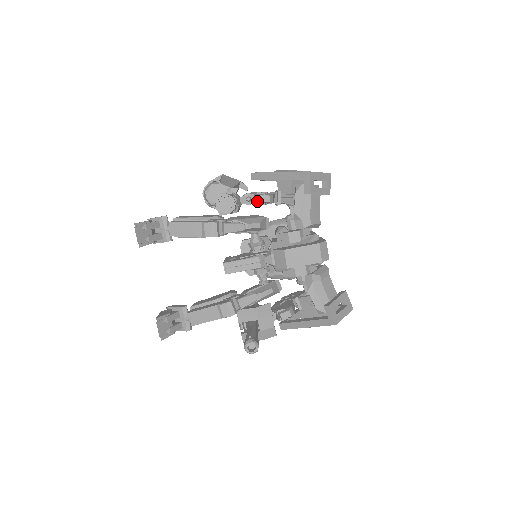
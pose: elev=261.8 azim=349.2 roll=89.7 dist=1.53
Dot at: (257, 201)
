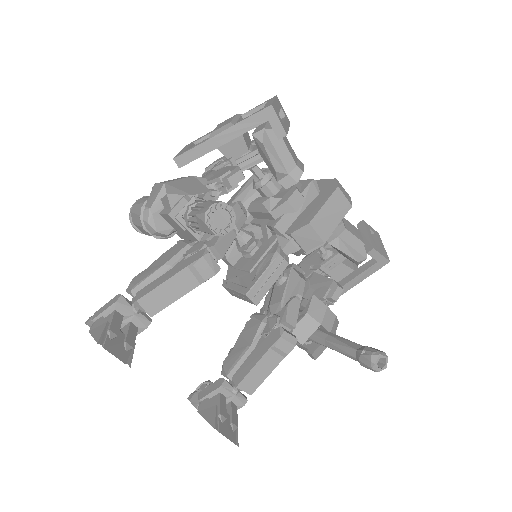
Dot at: (227, 188)
